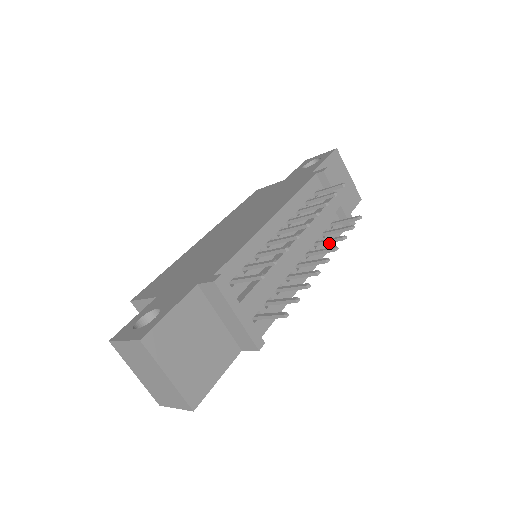
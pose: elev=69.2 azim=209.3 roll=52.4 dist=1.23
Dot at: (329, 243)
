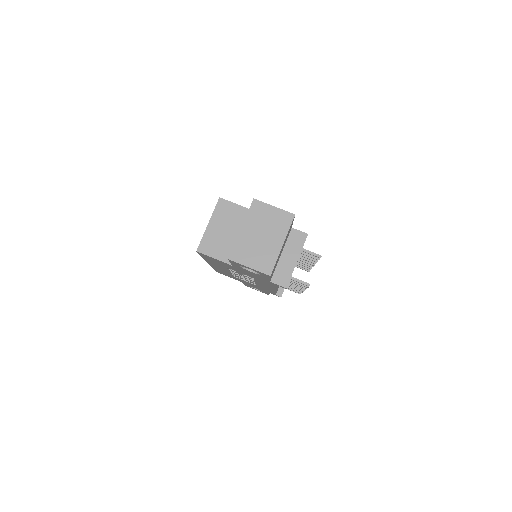
Dot at: occluded
